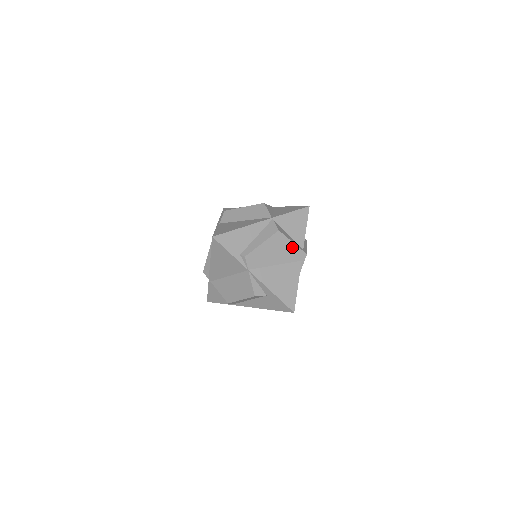
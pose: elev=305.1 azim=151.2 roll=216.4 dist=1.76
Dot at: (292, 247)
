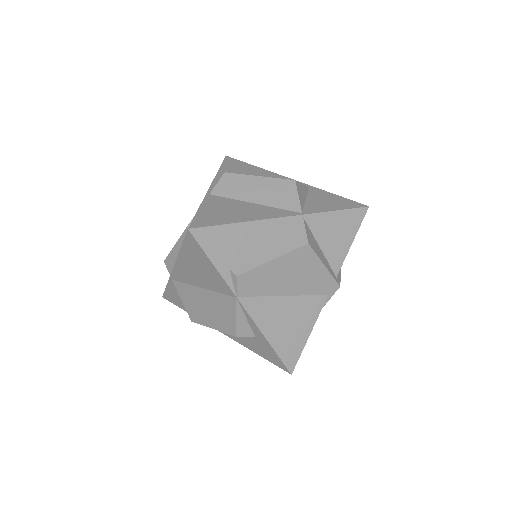
Dot at: (321, 272)
